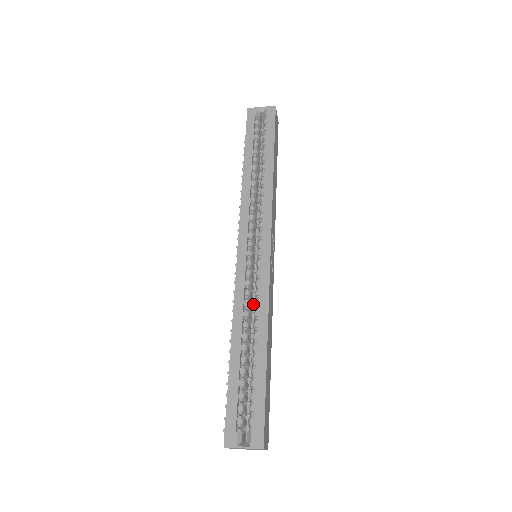
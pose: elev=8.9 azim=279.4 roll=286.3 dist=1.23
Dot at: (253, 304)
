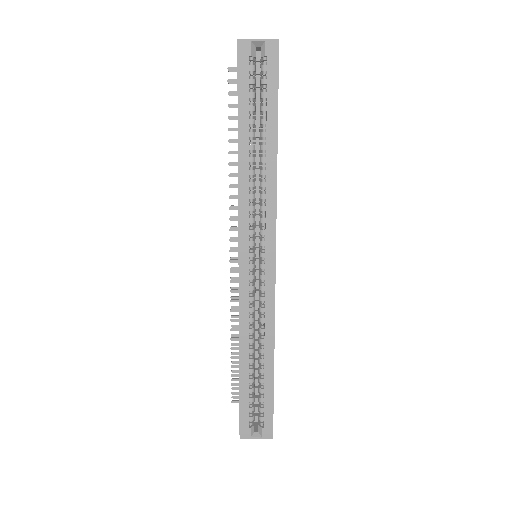
Dot at: occluded
